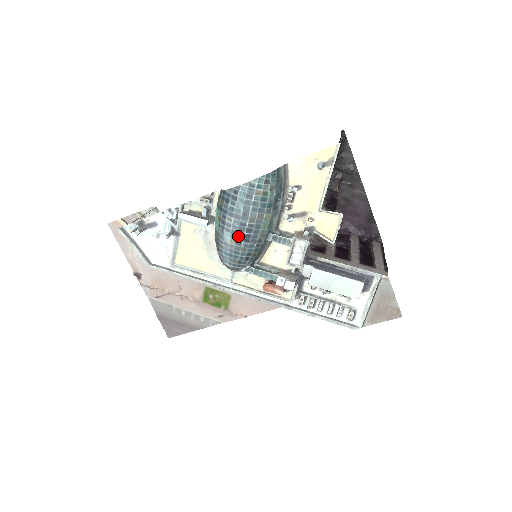
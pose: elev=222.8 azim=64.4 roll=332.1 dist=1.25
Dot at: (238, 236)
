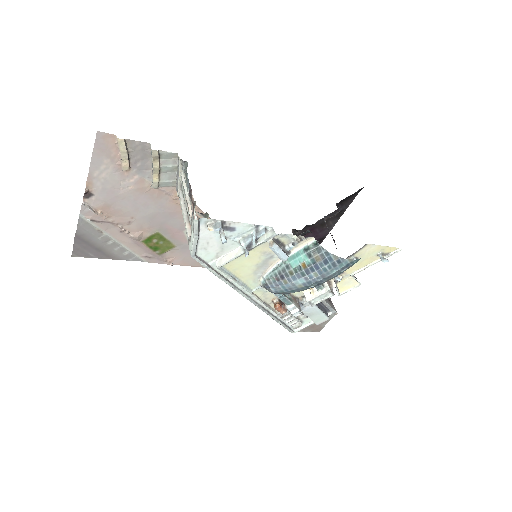
Dot at: (309, 286)
